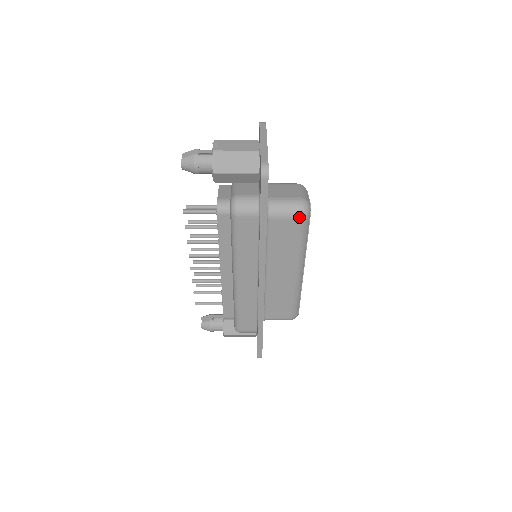
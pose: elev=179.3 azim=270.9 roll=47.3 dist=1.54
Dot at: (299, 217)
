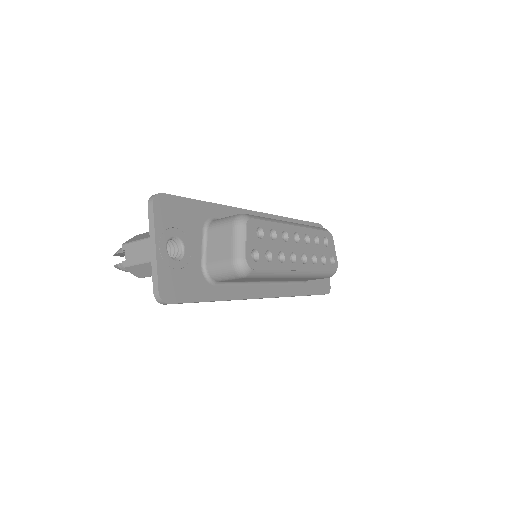
Dot at: (241, 278)
